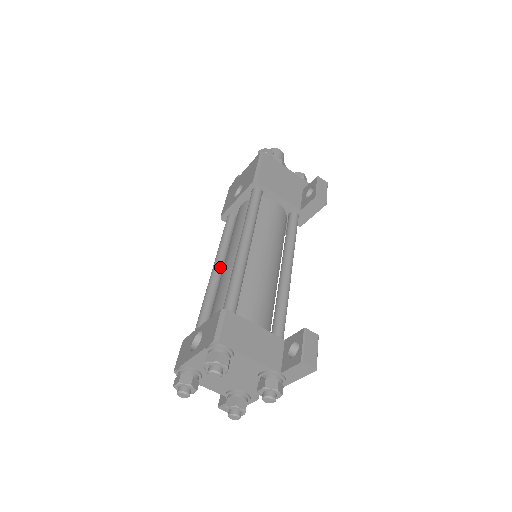
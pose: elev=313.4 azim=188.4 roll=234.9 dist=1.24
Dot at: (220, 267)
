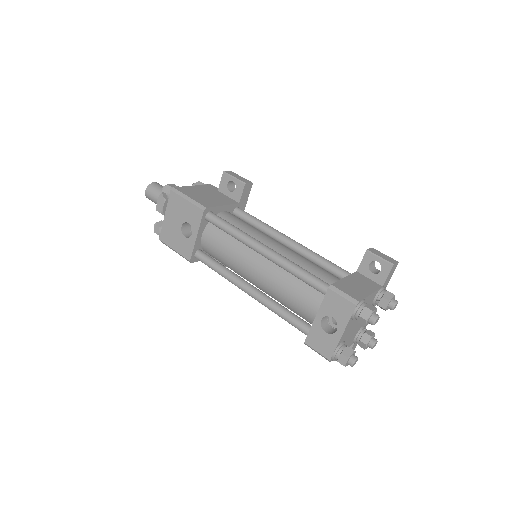
Dot at: (250, 285)
